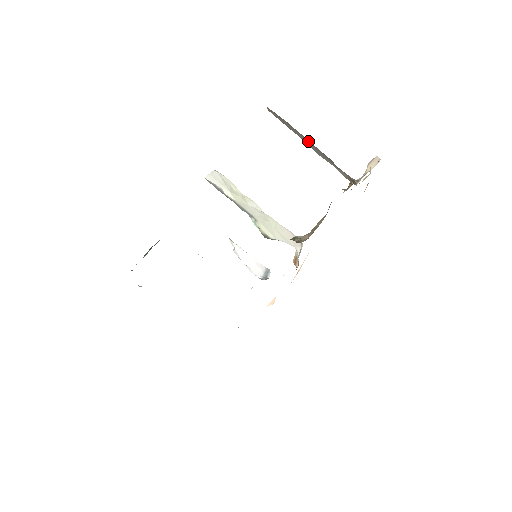
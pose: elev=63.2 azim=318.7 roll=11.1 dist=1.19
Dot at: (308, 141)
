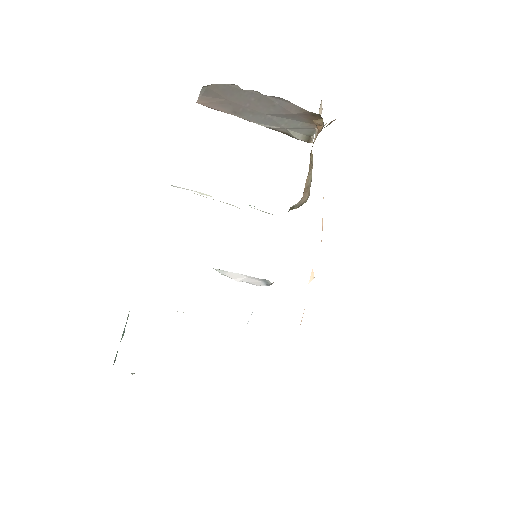
Dot at: (262, 99)
